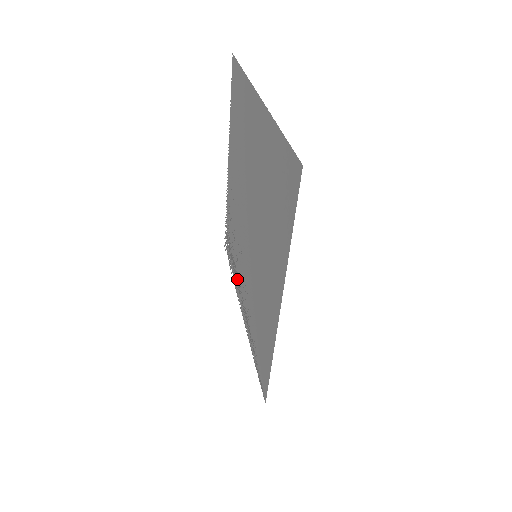
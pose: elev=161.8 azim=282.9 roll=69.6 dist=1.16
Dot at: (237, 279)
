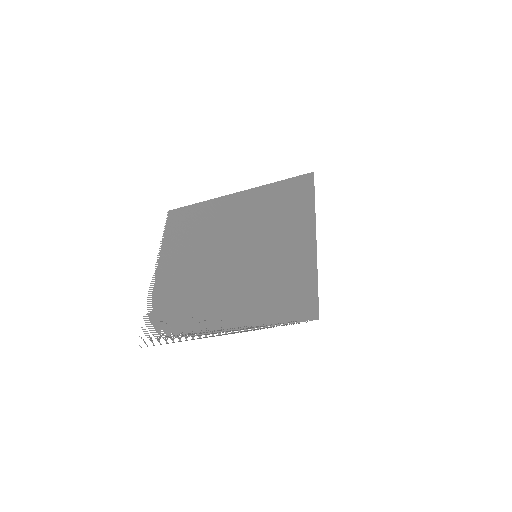
Dot at: (201, 322)
